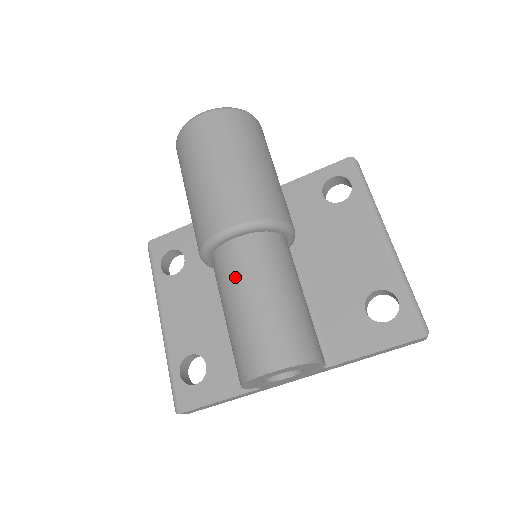
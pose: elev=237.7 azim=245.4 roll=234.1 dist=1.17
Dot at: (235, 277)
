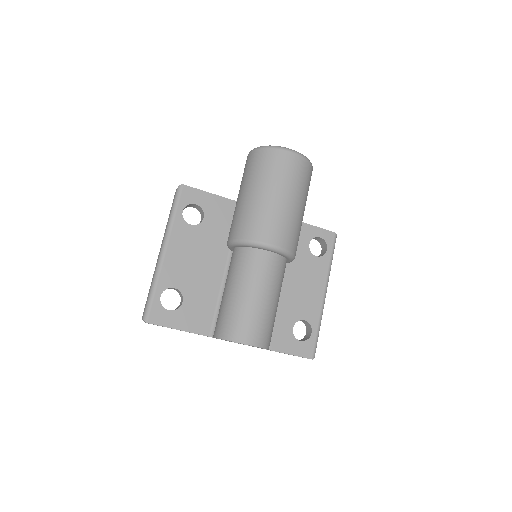
Dot at: (257, 276)
